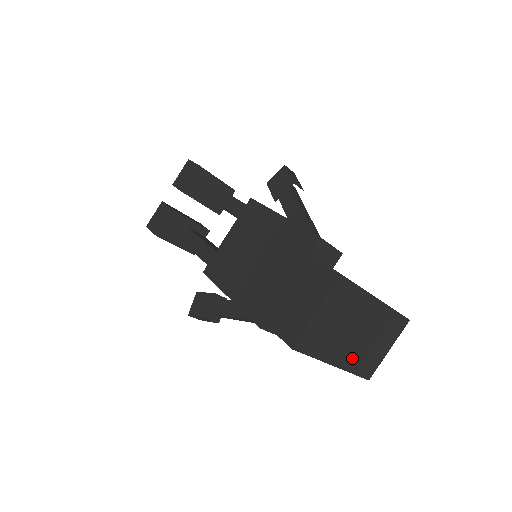
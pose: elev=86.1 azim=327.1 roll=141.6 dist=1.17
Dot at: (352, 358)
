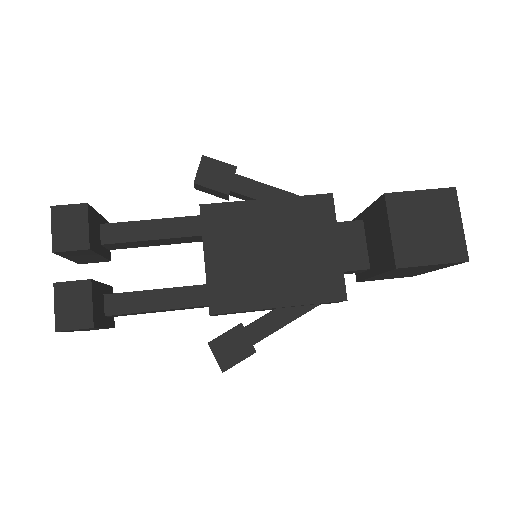
Dot at: occluded
